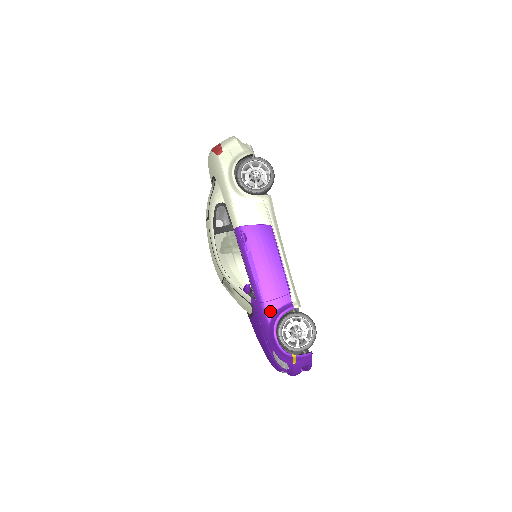
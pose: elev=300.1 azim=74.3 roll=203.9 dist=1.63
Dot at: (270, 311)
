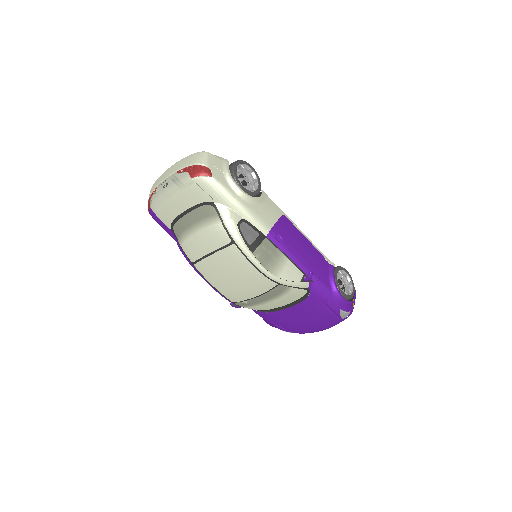
Dot at: (326, 281)
